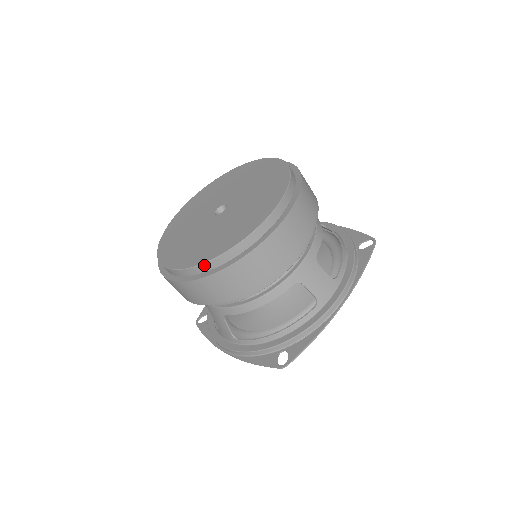
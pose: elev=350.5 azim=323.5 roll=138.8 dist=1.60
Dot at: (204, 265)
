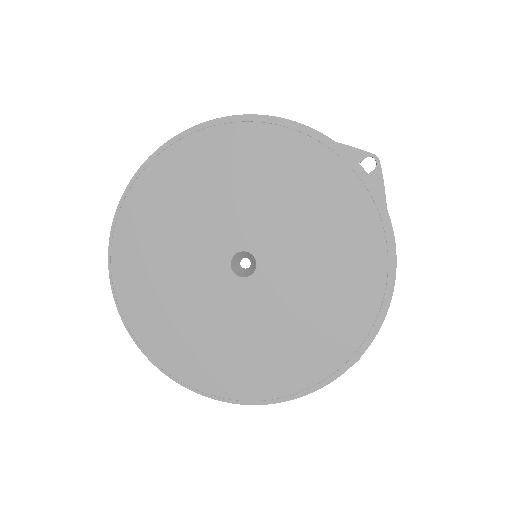
Dot at: (317, 383)
